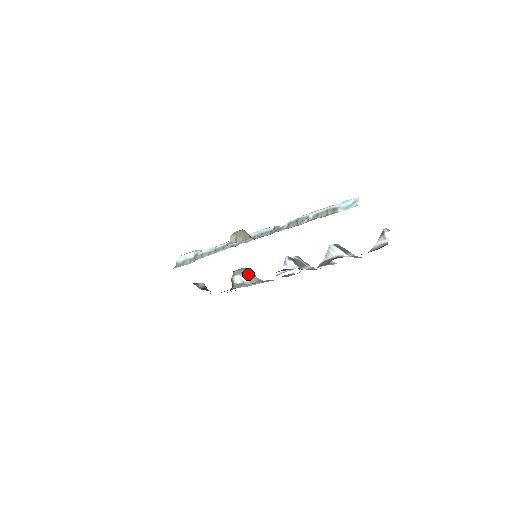
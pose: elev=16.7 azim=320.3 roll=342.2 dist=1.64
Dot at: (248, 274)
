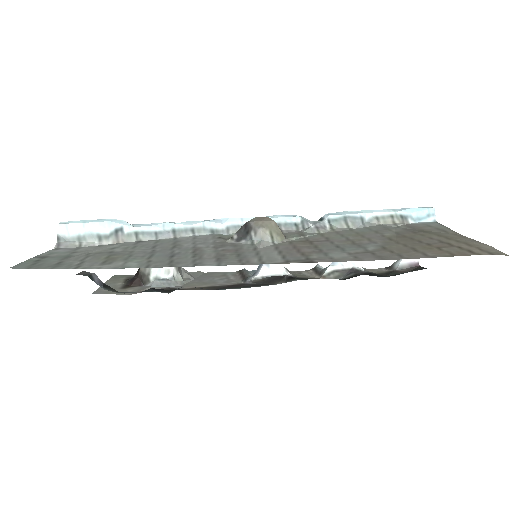
Dot at: occluded
